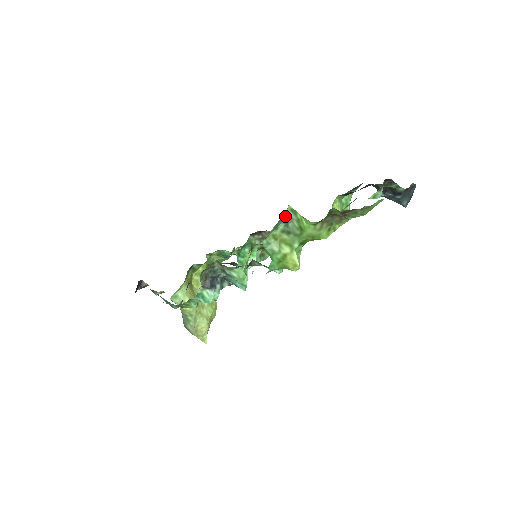
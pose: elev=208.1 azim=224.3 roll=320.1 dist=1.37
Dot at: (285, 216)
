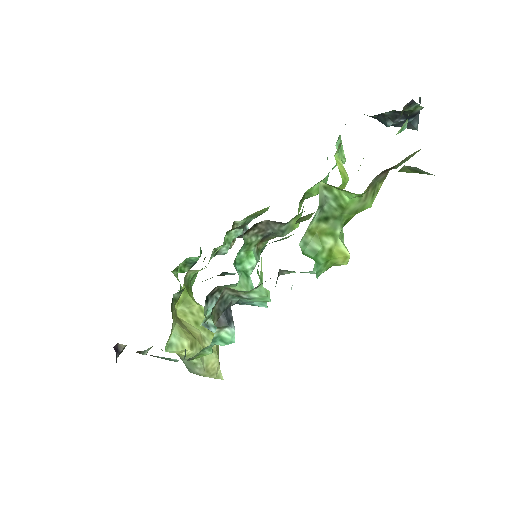
Dot at: occluded
